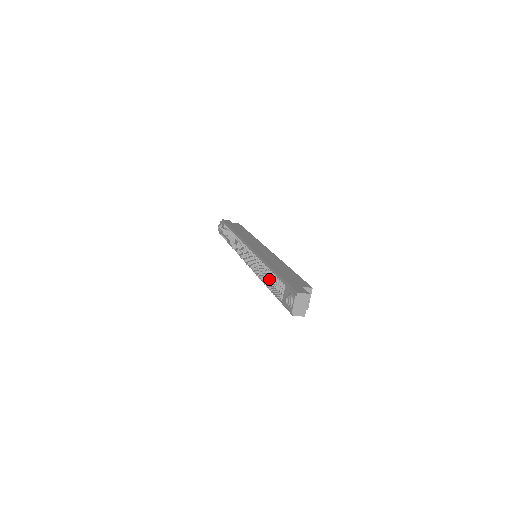
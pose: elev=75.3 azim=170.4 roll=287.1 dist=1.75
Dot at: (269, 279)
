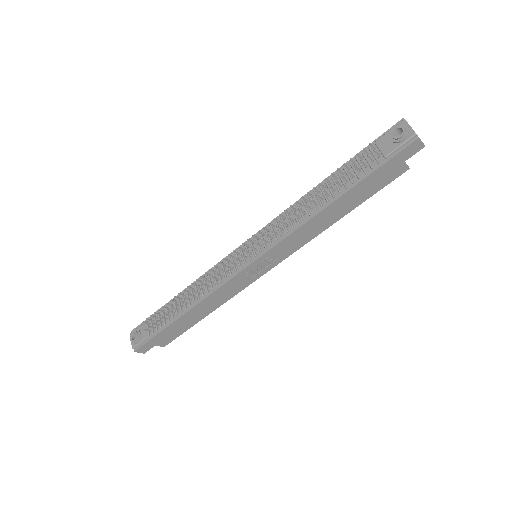
Dot at: (339, 169)
